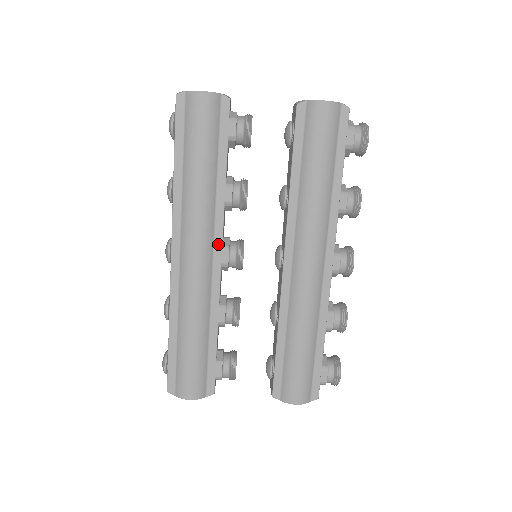
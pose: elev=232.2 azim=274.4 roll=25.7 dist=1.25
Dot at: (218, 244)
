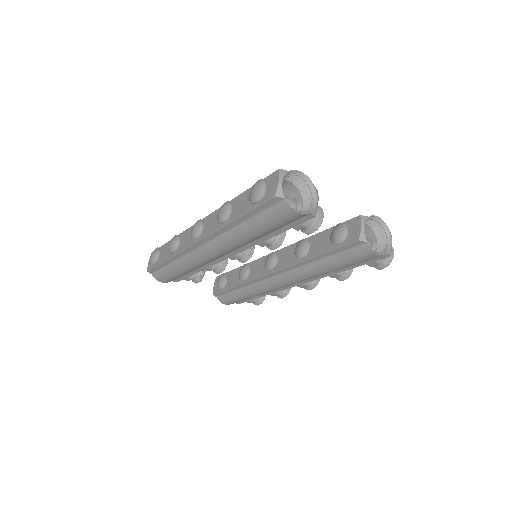
Dot at: (235, 253)
